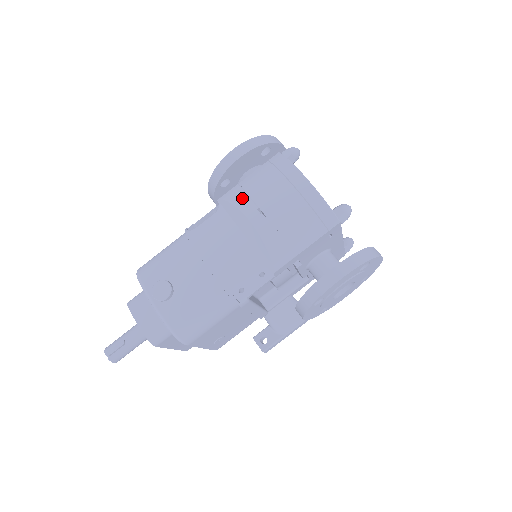
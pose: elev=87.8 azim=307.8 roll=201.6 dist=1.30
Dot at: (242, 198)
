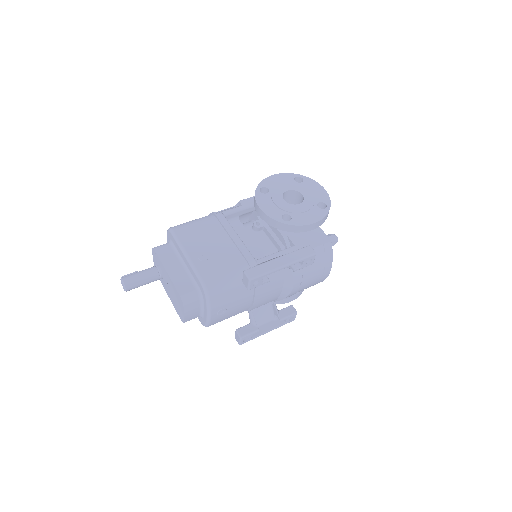
Dot at: occluded
